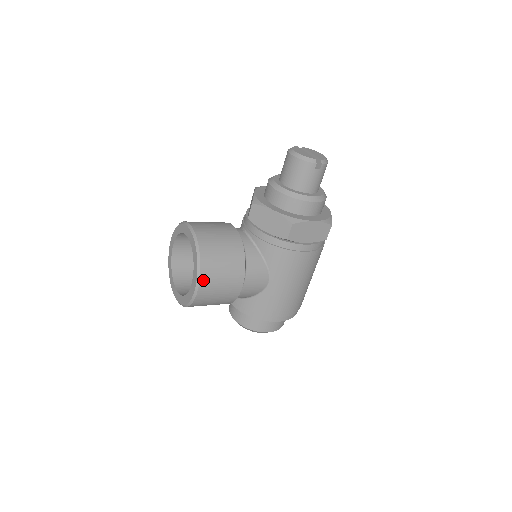
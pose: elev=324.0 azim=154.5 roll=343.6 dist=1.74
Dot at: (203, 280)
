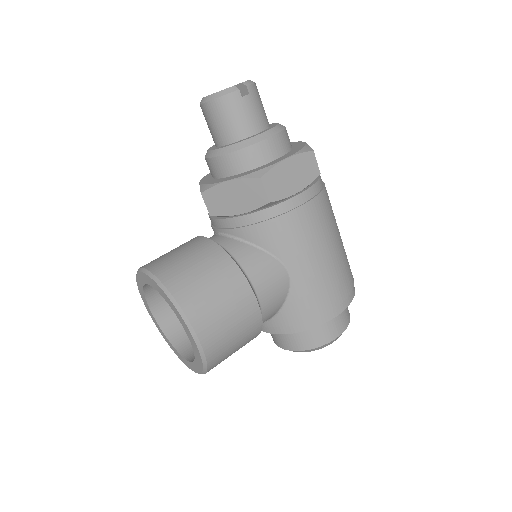
Dot at: (196, 322)
